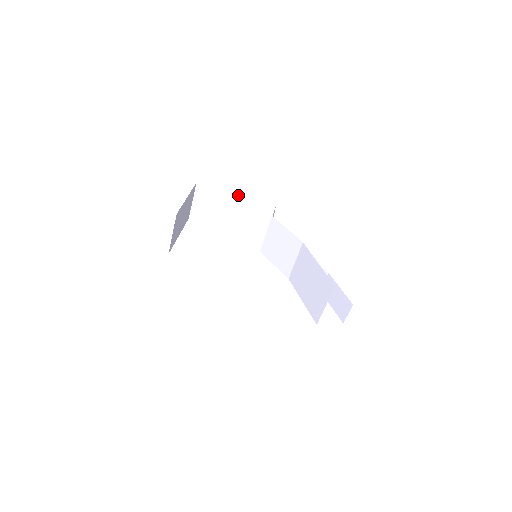
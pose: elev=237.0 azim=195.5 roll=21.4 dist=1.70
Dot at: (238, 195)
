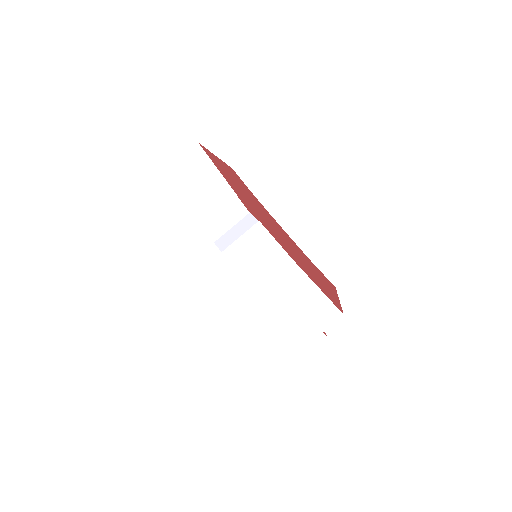
Dot at: (227, 181)
